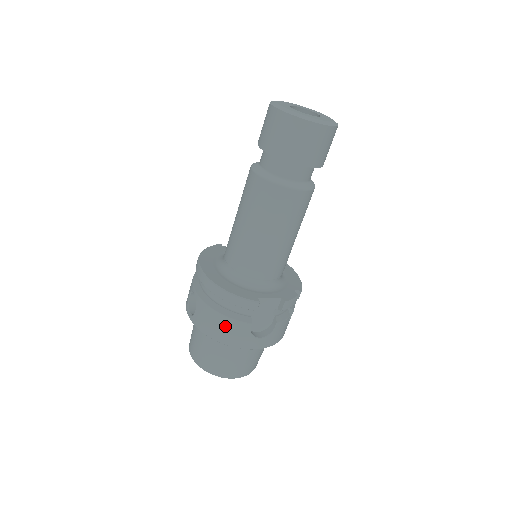
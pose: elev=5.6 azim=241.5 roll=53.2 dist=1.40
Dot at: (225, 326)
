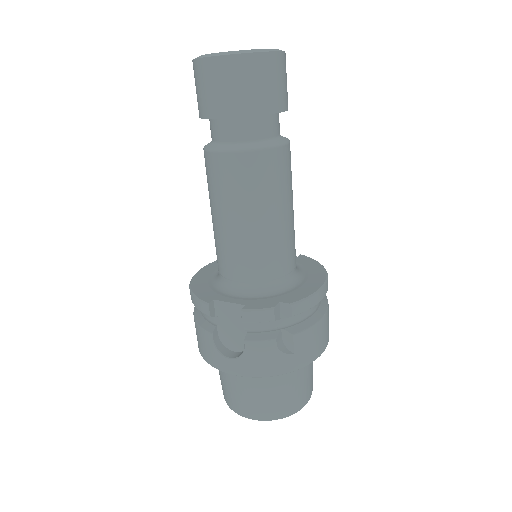
Dot at: (198, 334)
